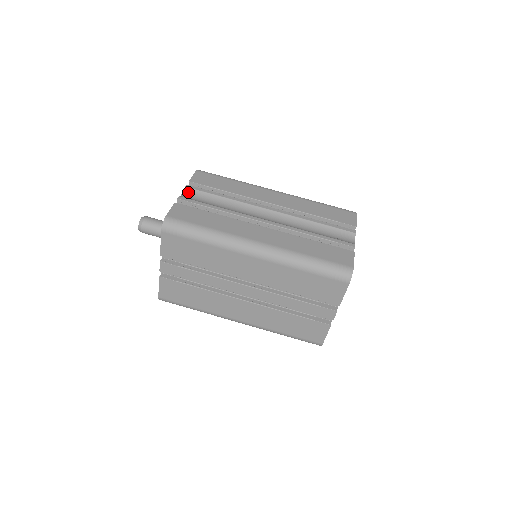
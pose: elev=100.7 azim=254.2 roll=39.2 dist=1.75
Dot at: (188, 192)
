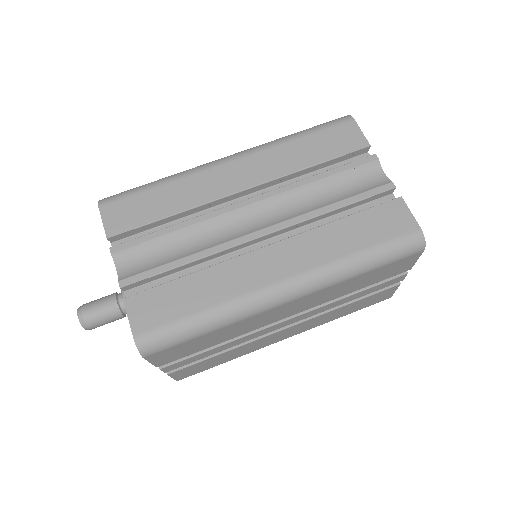
Dot at: (121, 259)
